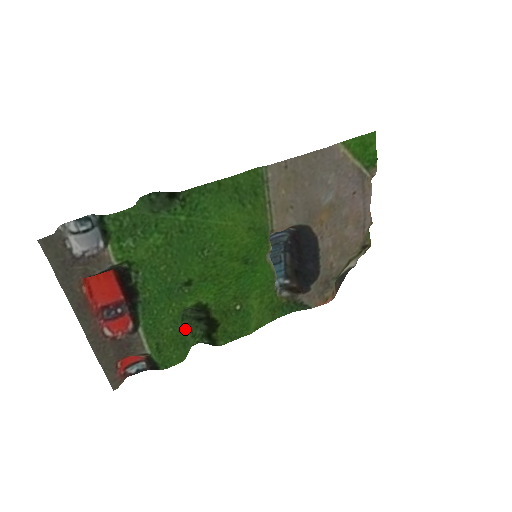
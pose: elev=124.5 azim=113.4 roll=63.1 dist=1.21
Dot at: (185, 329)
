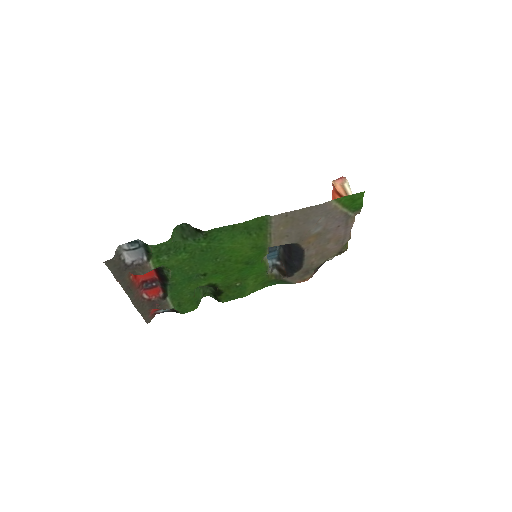
Dot at: (199, 291)
